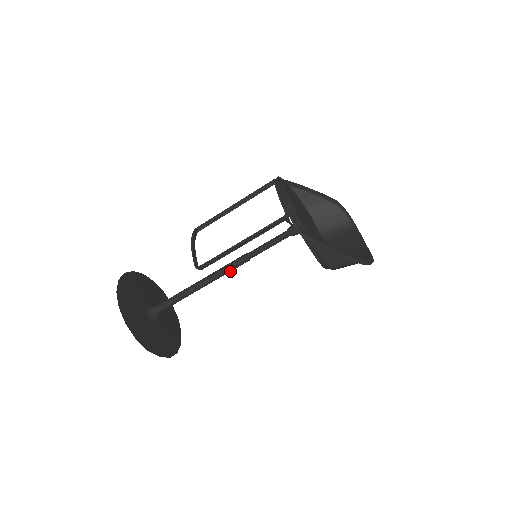
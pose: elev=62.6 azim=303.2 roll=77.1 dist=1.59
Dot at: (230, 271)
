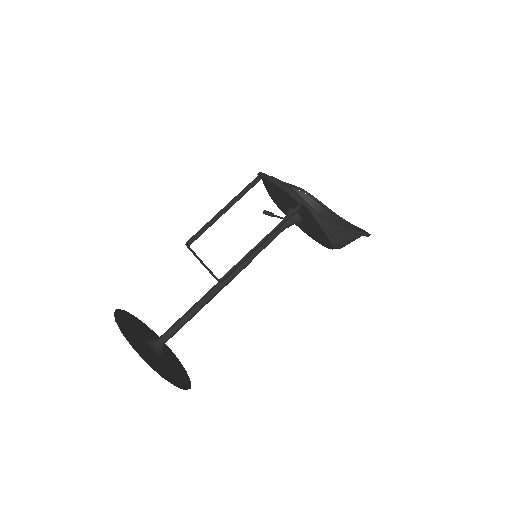
Dot at: (233, 278)
